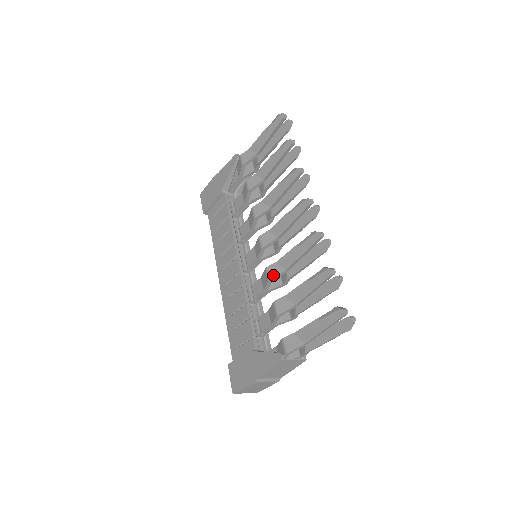
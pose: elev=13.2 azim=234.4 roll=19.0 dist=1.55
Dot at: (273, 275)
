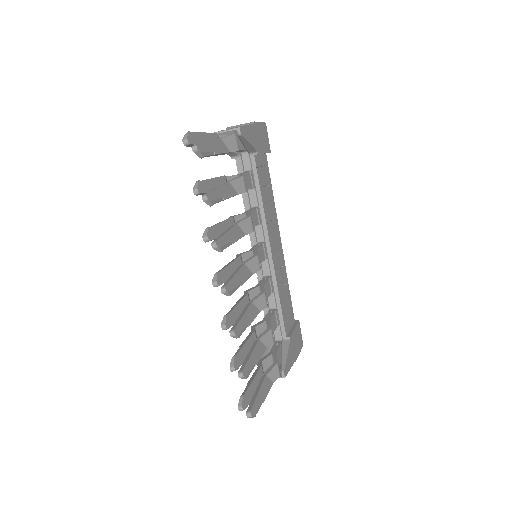
Dot at: occluded
